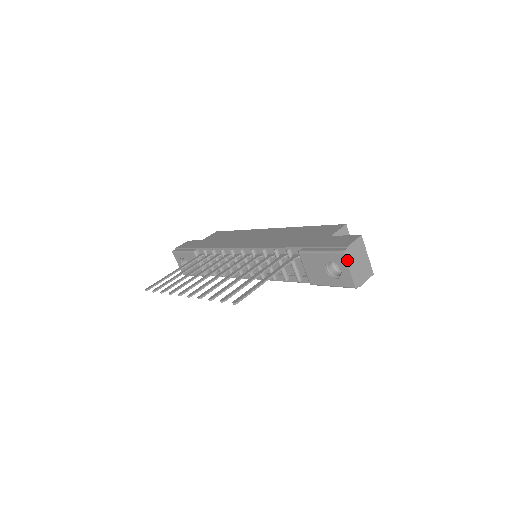
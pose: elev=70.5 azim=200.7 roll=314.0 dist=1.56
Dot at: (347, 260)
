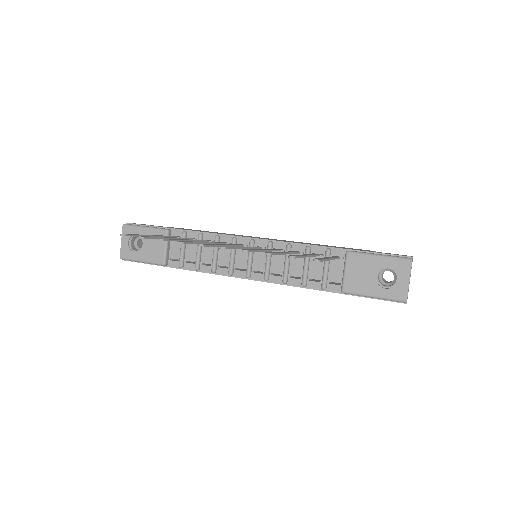
Dot at: occluded
